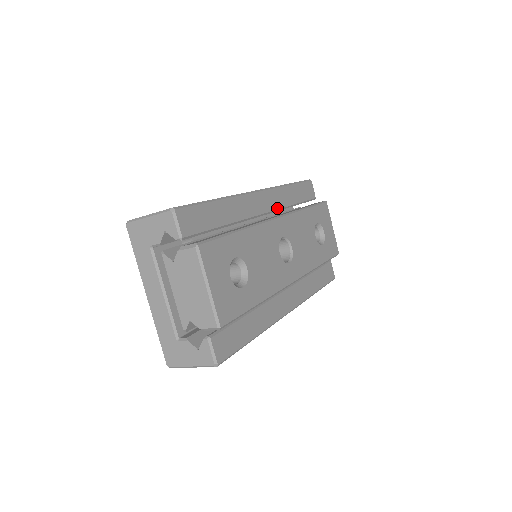
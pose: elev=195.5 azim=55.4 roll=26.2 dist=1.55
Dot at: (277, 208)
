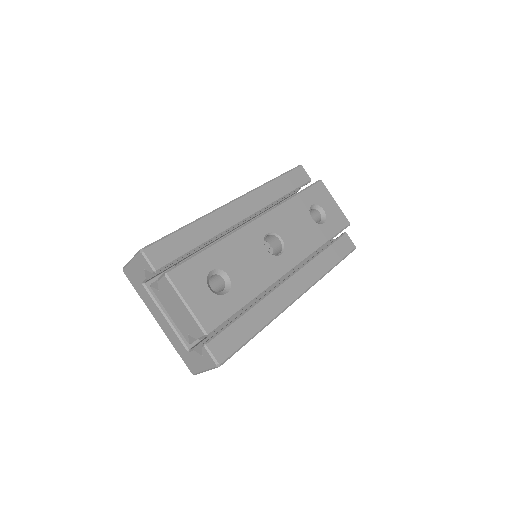
Dot at: (261, 207)
